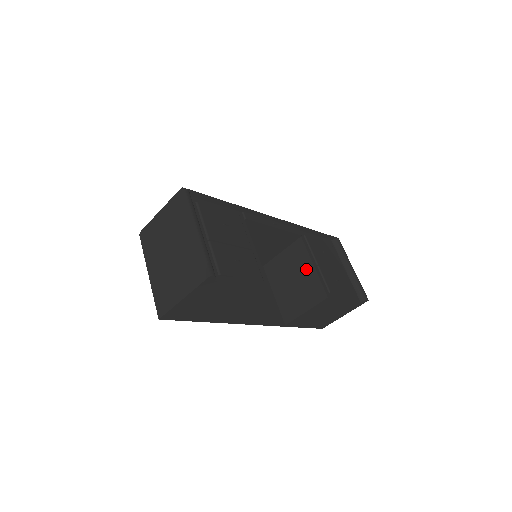
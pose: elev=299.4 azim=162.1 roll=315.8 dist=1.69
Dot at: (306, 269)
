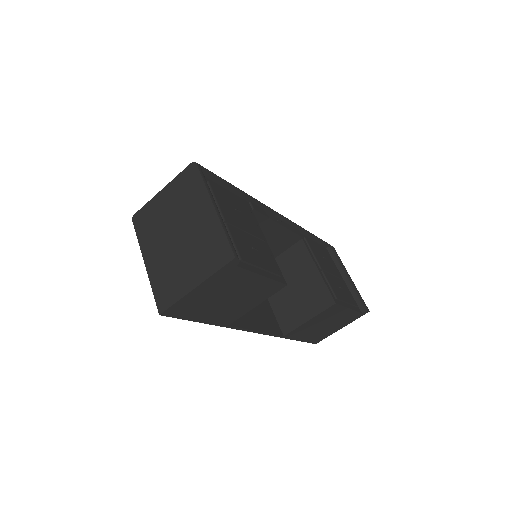
Dot at: (309, 273)
